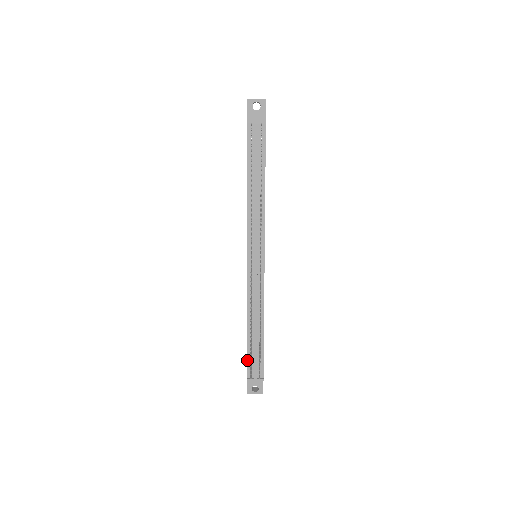
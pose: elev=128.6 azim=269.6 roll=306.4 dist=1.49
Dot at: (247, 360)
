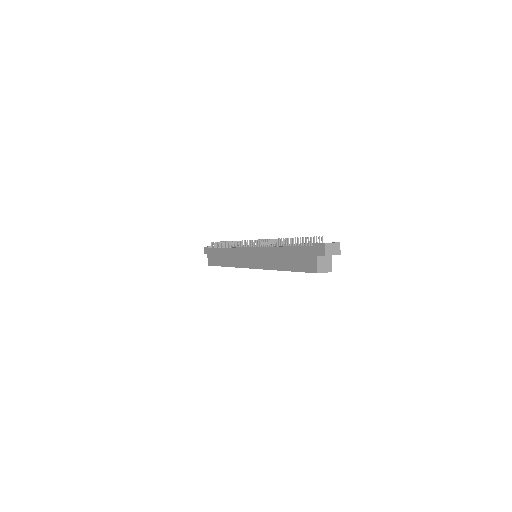
Dot at: (301, 246)
